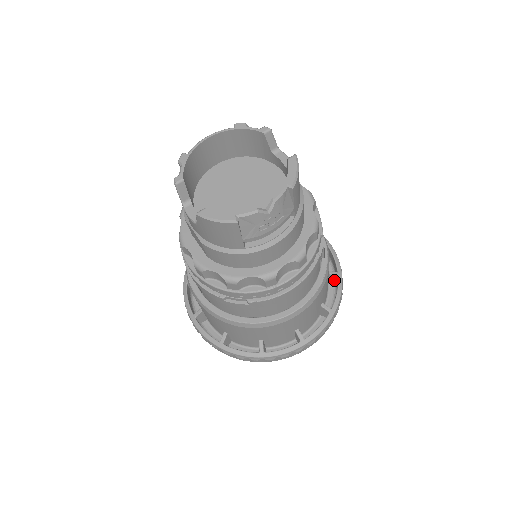
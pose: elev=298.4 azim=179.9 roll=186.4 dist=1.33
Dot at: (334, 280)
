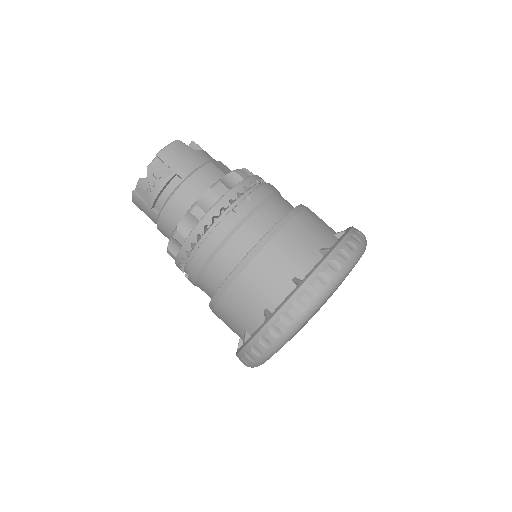
Dot at: occluded
